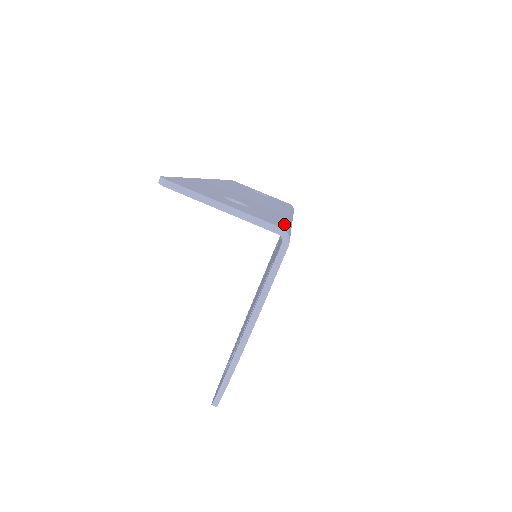
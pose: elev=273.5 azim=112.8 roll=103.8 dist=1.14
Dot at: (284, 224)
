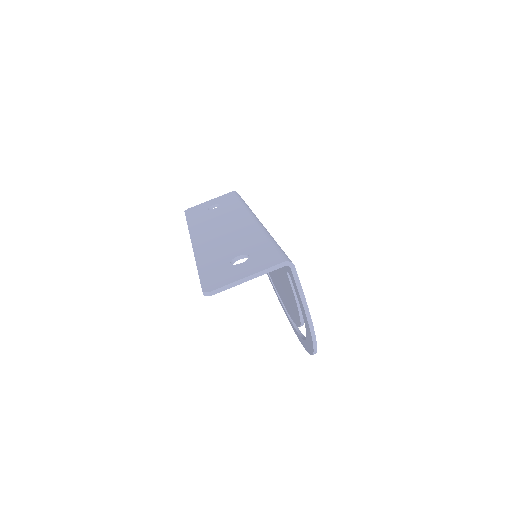
Dot at: (277, 251)
